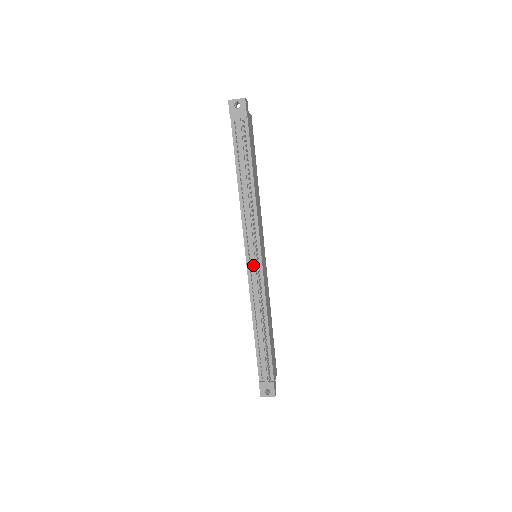
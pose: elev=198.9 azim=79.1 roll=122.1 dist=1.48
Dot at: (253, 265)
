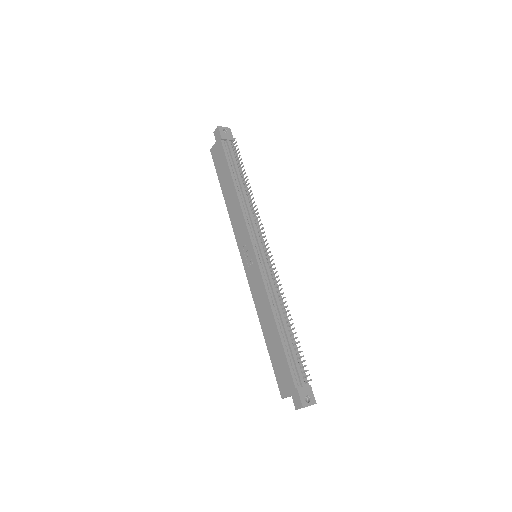
Dot at: (263, 256)
